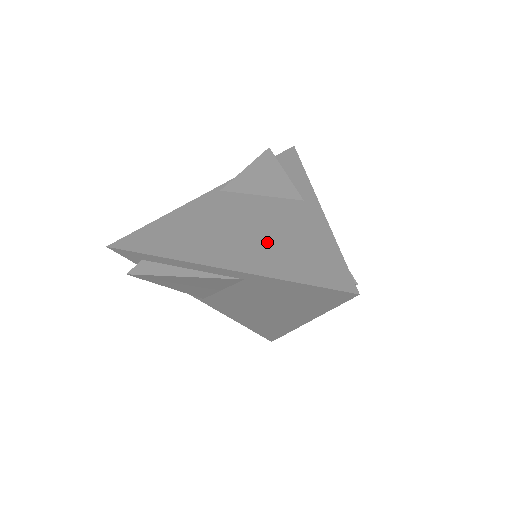
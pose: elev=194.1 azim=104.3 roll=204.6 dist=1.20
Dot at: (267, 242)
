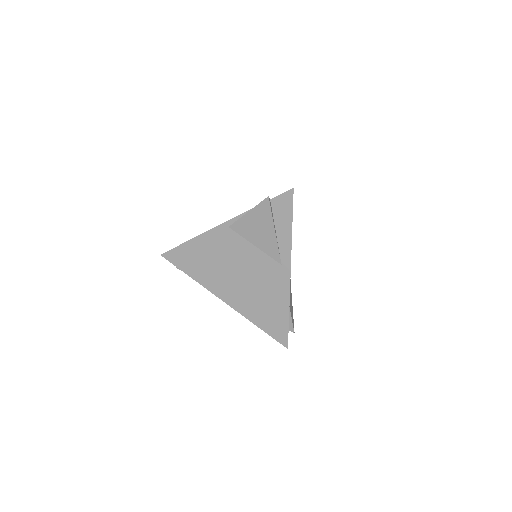
Dot at: (251, 293)
